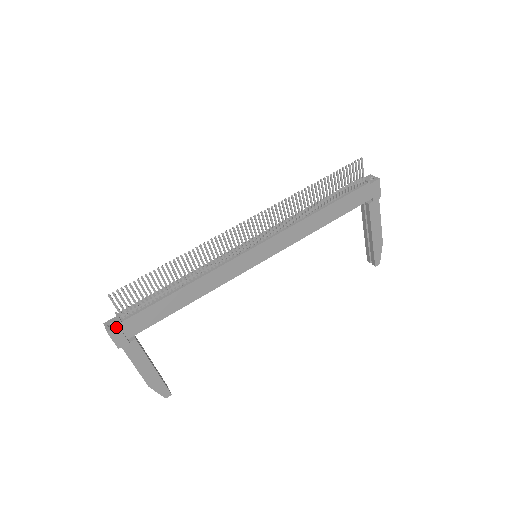
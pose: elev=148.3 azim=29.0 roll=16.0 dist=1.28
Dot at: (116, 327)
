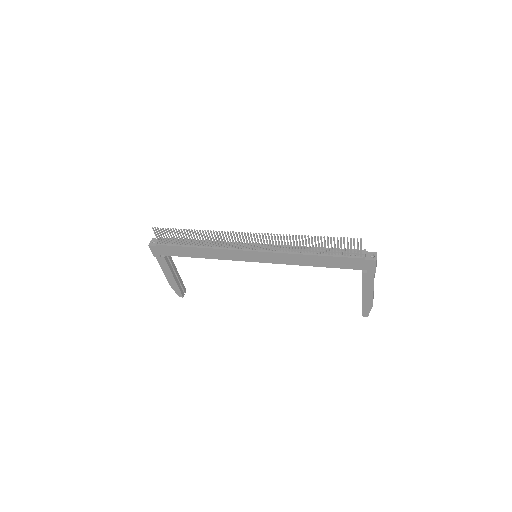
Dot at: (154, 245)
